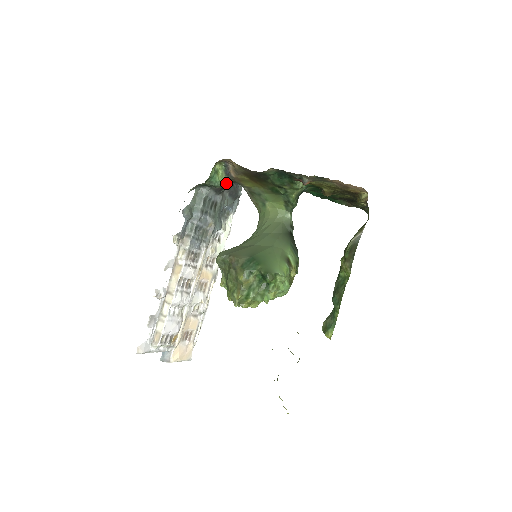
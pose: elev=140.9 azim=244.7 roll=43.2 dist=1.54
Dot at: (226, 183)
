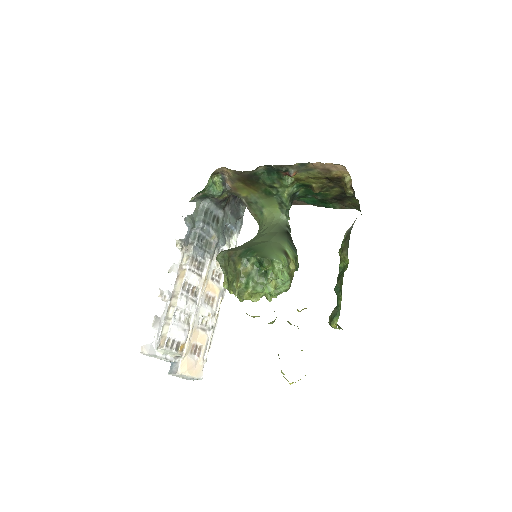
Dot at: (224, 195)
